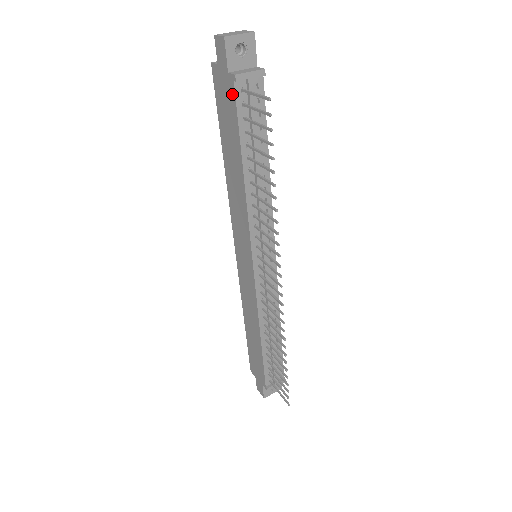
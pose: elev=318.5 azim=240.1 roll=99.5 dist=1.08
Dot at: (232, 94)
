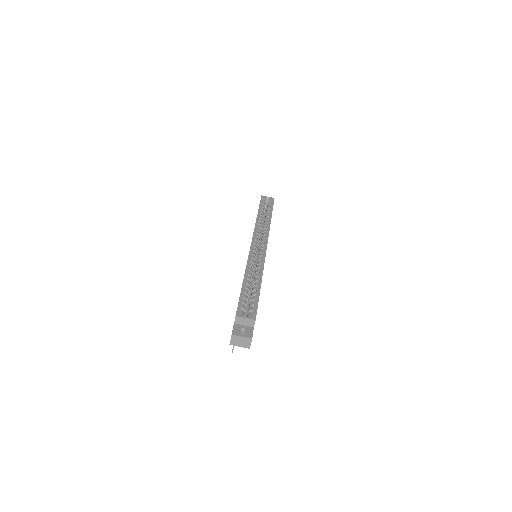
Dot at: occluded
